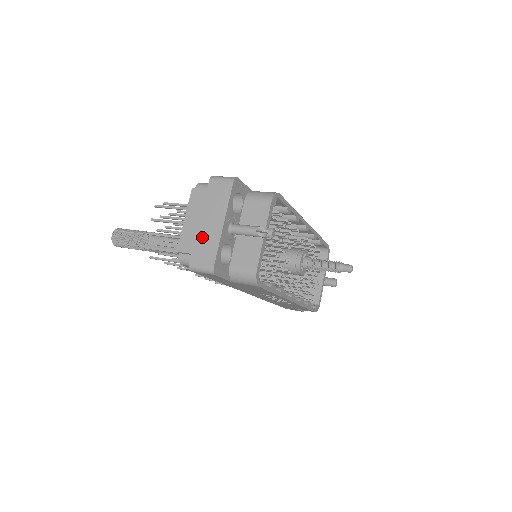
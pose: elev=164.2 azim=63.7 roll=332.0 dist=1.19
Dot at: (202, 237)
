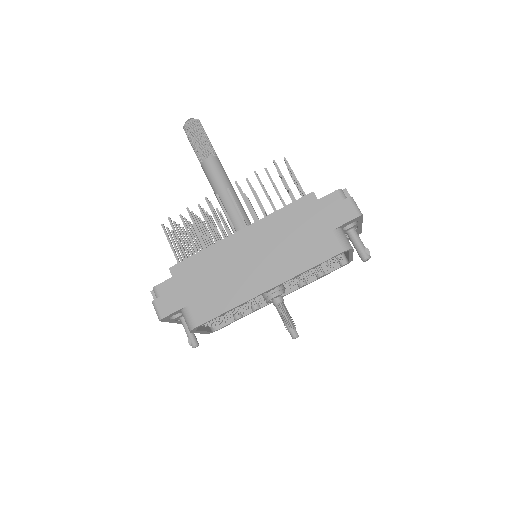
Dot at: occluded
